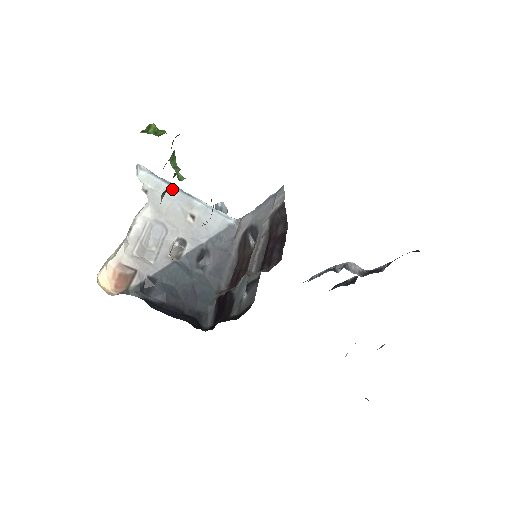
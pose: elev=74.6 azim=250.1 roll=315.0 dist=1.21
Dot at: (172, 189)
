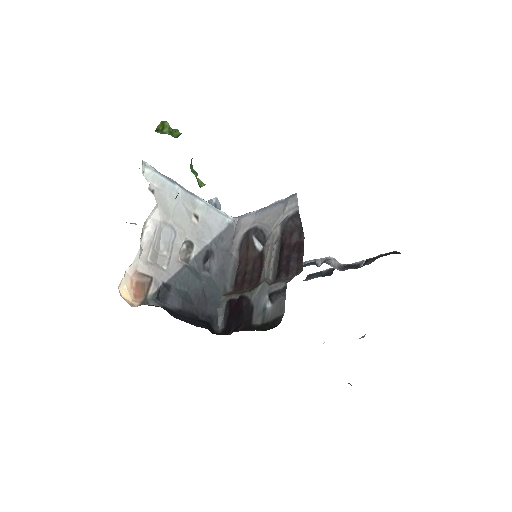
Dot at: (176, 188)
